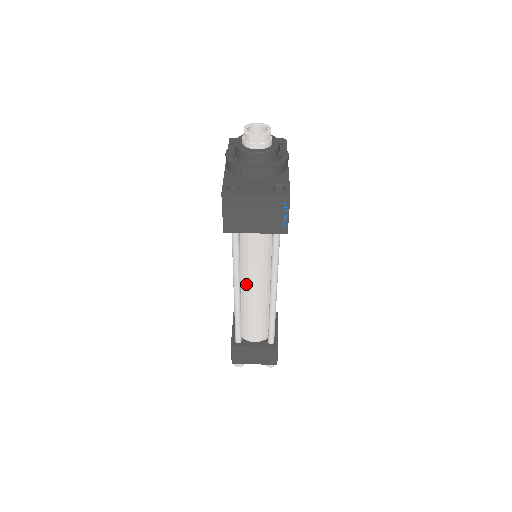
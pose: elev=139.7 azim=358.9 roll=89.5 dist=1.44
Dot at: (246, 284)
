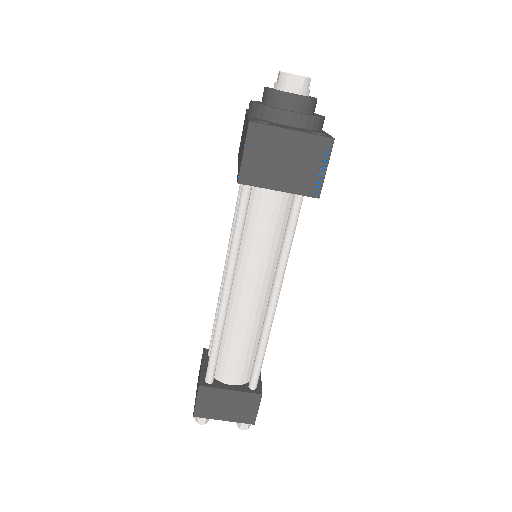
Dot at: (239, 289)
